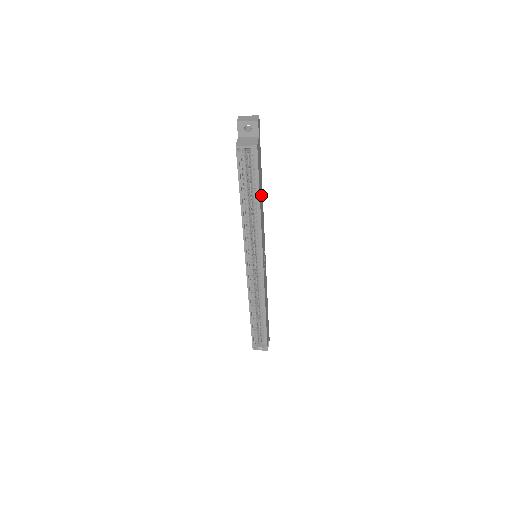
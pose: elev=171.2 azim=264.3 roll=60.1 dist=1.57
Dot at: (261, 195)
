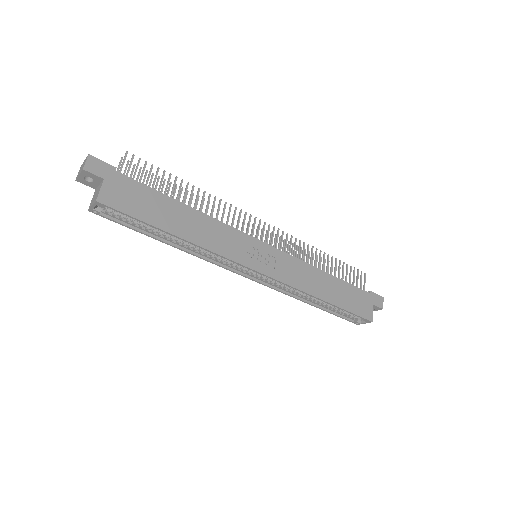
Dot at: (179, 217)
